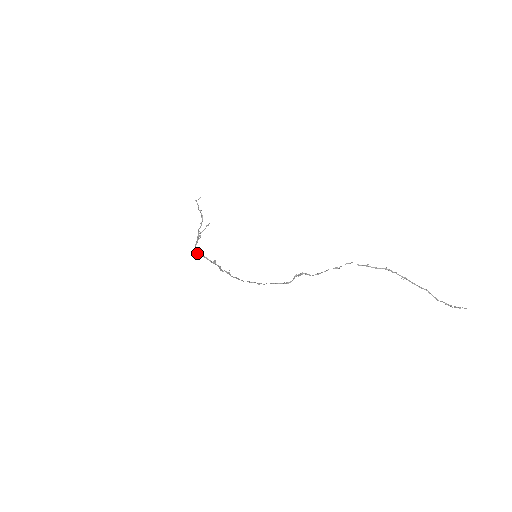
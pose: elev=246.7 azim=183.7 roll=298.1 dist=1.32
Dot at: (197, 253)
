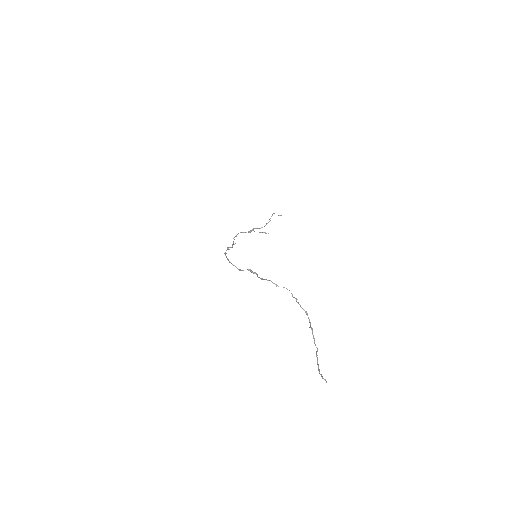
Dot at: (235, 236)
